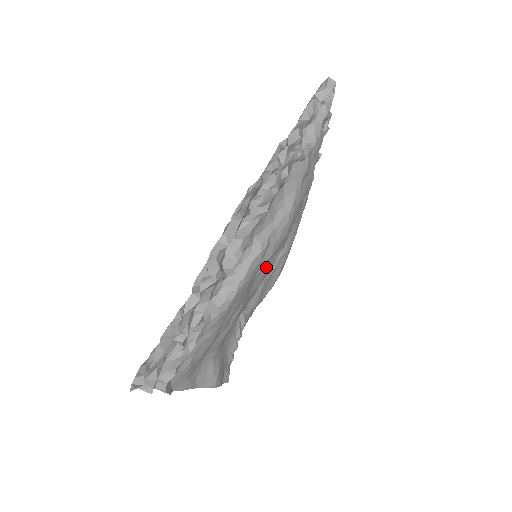
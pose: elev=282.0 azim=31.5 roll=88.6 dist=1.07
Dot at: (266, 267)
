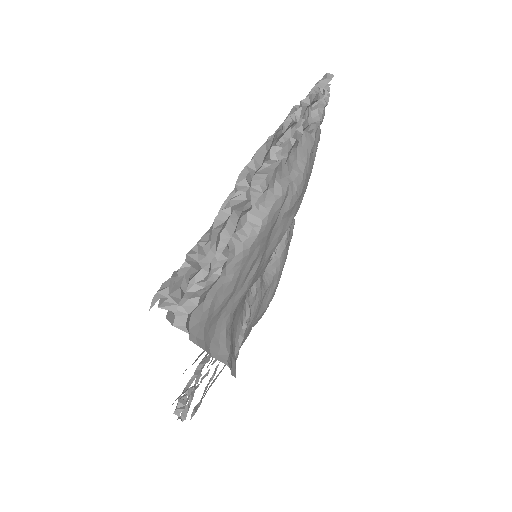
Dot at: (282, 226)
